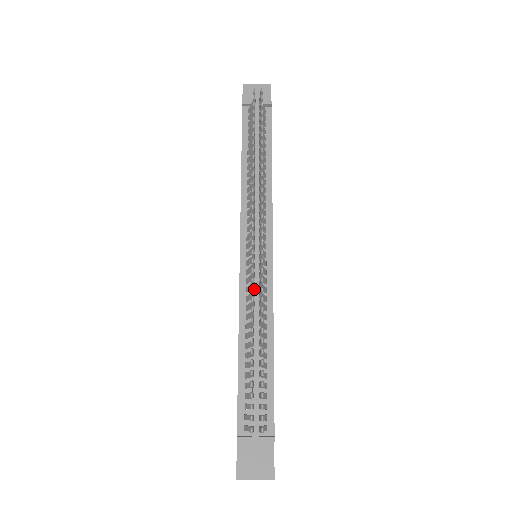
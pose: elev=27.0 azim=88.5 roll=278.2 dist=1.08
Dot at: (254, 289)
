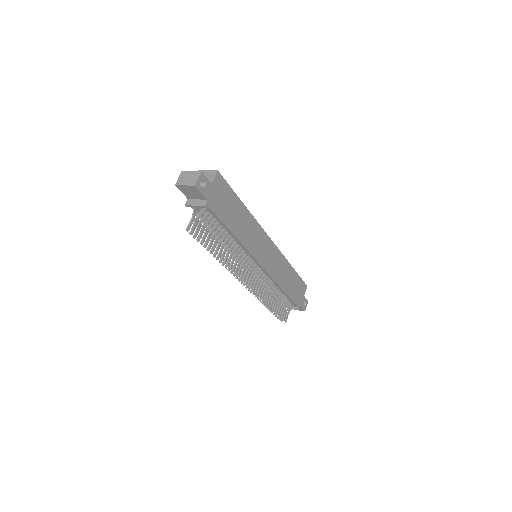
Dot at: occluded
